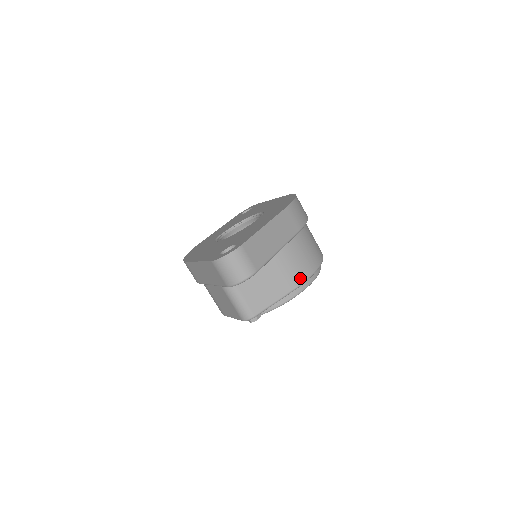
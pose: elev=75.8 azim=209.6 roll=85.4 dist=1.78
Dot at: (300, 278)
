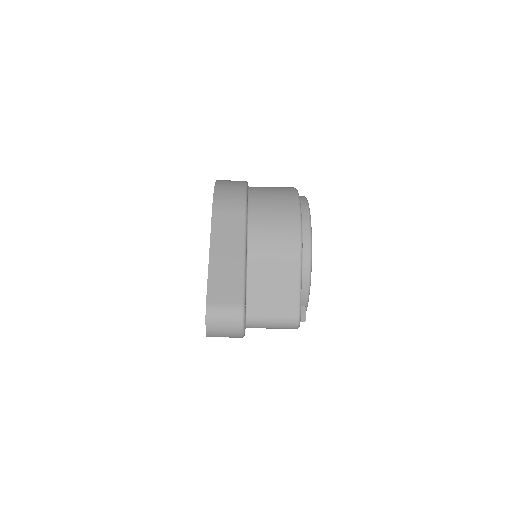
Dot at: (293, 246)
